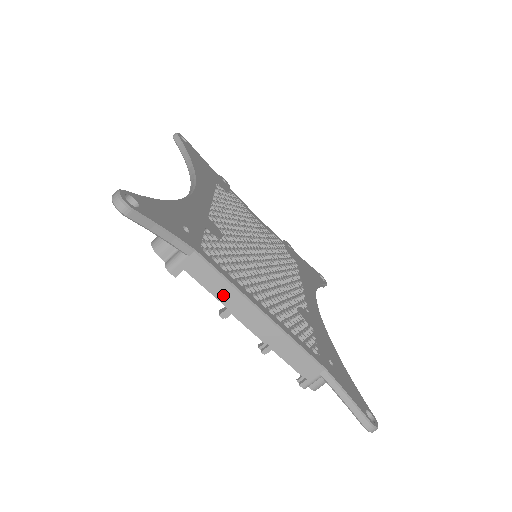
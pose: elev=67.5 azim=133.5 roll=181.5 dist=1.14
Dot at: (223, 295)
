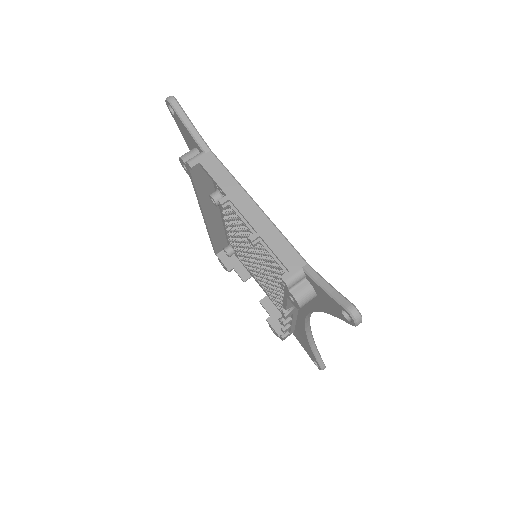
Dot at: (225, 184)
